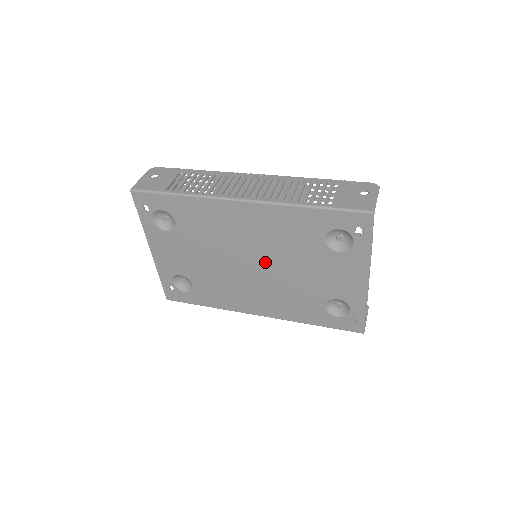
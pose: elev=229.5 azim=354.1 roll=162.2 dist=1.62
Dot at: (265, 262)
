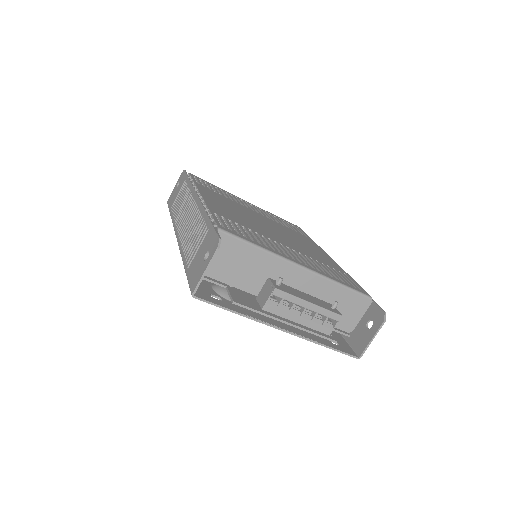
Dot at: occluded
